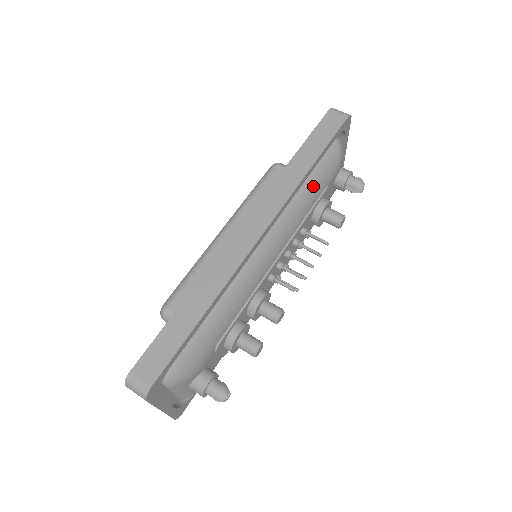
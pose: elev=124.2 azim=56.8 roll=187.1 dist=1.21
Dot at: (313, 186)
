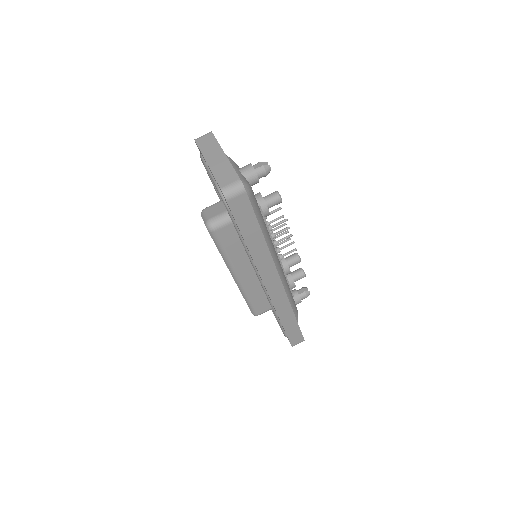
Dot at: (262, 227)
